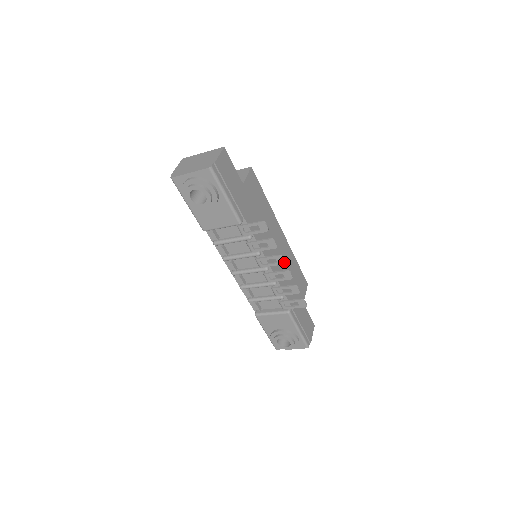
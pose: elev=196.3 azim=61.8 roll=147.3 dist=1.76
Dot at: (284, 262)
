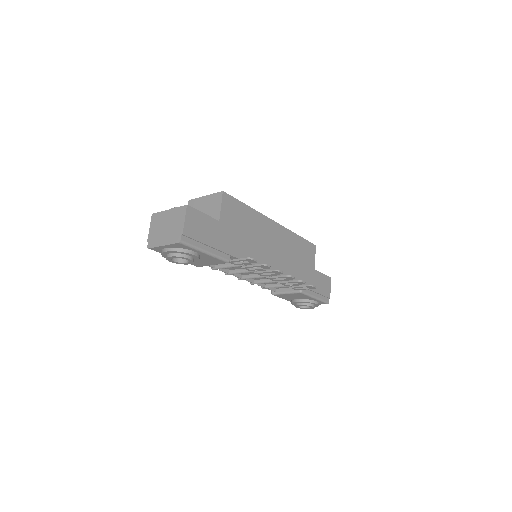
Dot at: (282, 273)
